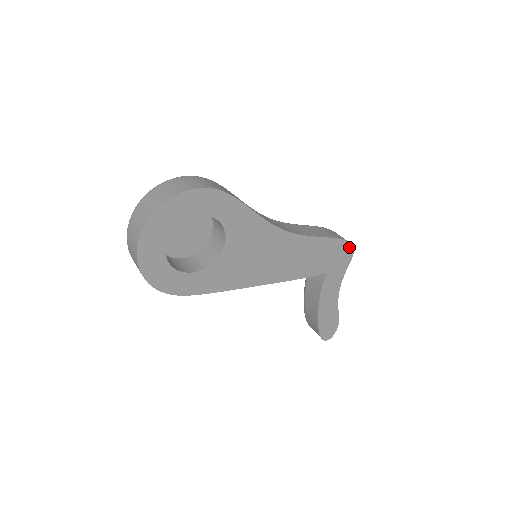
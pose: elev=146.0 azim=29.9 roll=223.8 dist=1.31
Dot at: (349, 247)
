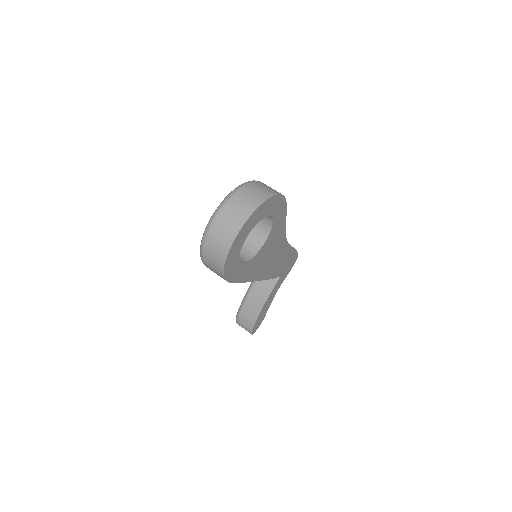
Dot at: (296, 258)
